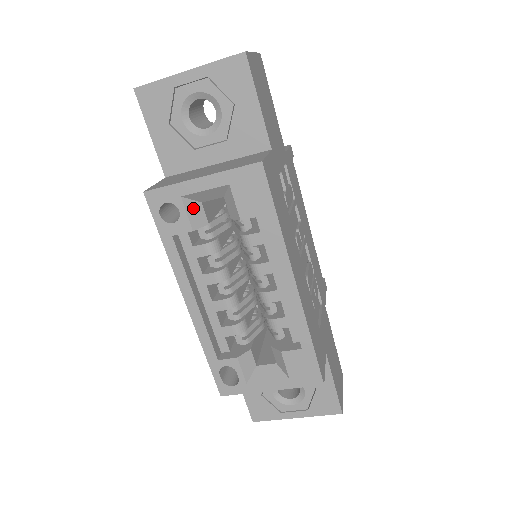
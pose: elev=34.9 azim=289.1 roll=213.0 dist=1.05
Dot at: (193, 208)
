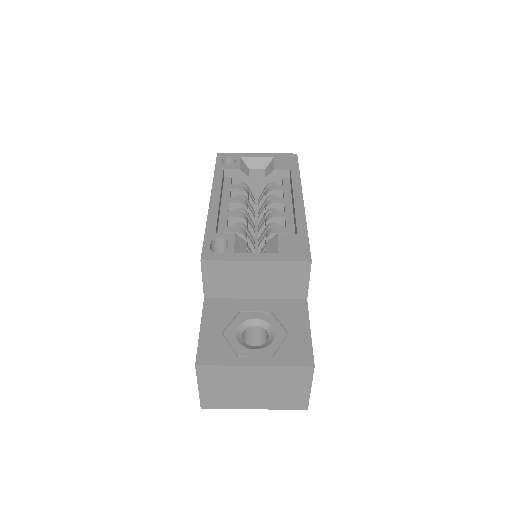
Dot at: (244, 166)
